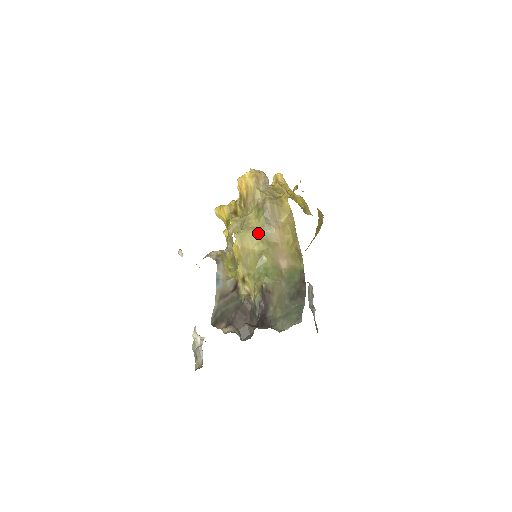
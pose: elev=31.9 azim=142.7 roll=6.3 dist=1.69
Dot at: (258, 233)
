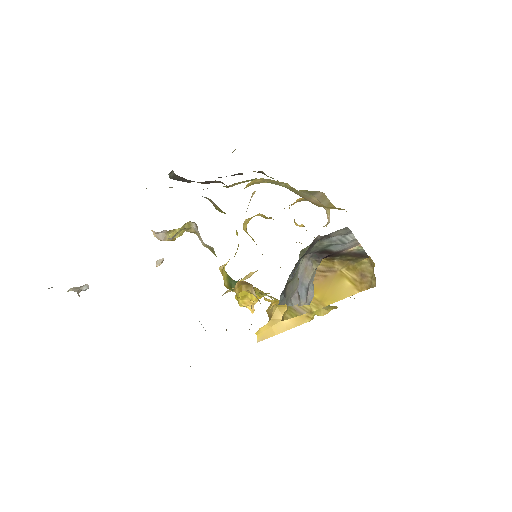
Dot at: (291, 187)
